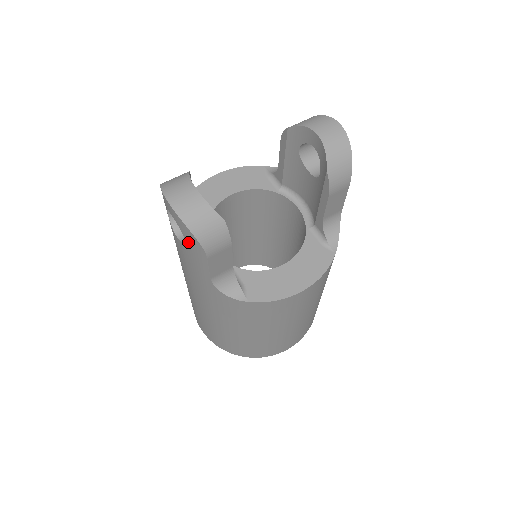
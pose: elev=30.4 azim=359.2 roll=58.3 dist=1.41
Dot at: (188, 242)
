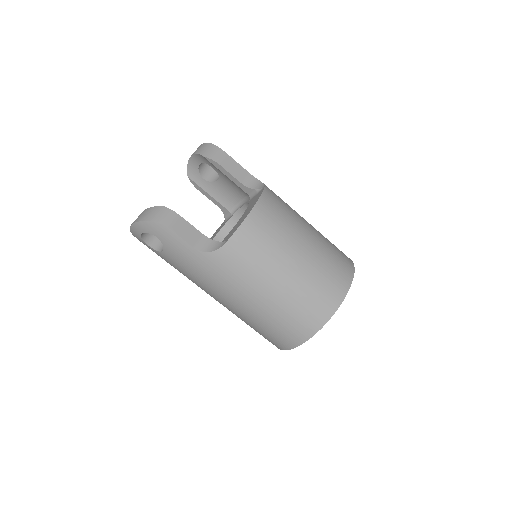
Dot at: (158, 235)
